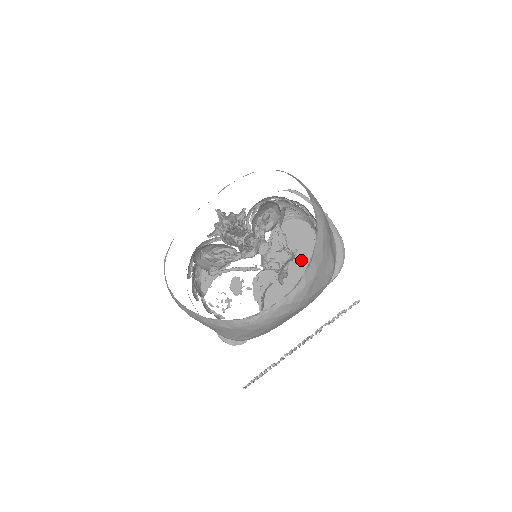
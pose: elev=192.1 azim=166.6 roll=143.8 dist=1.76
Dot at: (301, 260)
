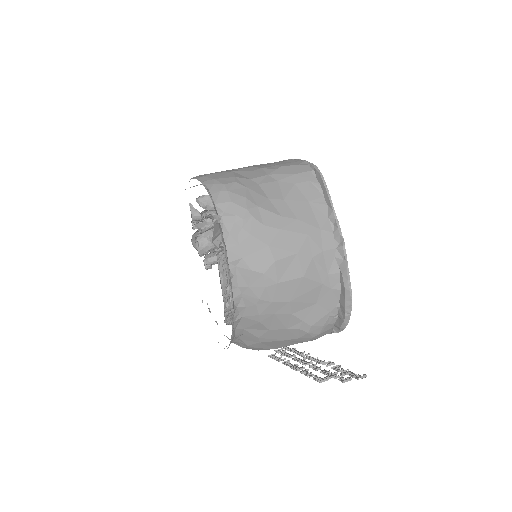
Dot at: occluded
